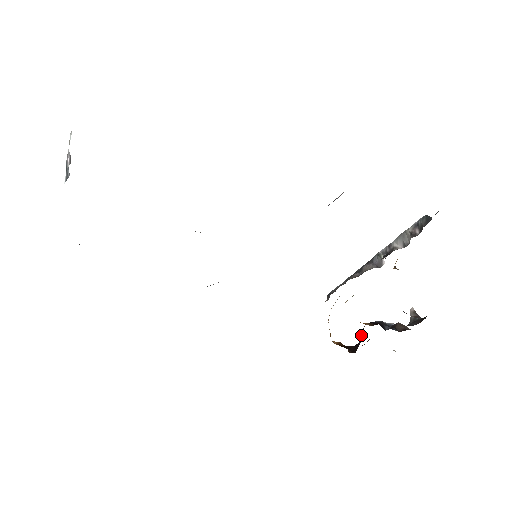
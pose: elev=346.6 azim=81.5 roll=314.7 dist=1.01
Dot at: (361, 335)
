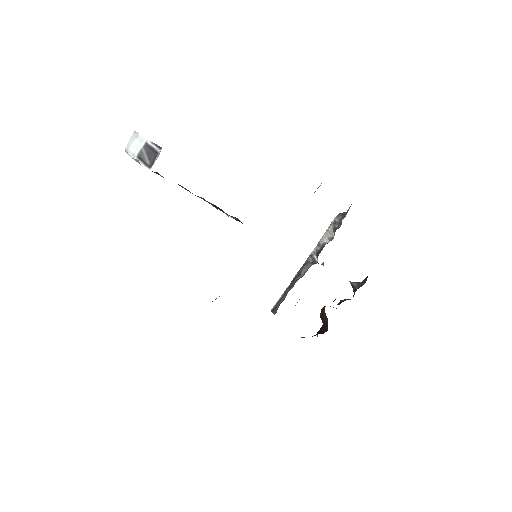
Dot at: (324, 316)
